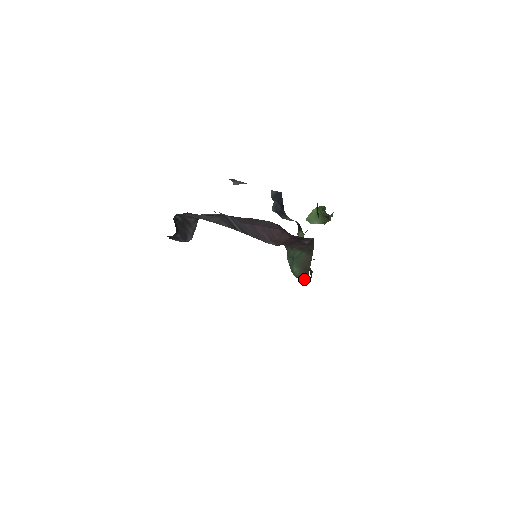
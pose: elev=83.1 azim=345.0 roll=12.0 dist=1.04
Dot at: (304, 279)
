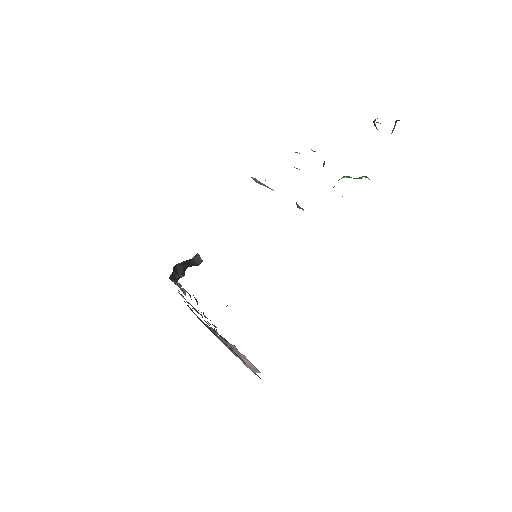
Dot at: occluded
